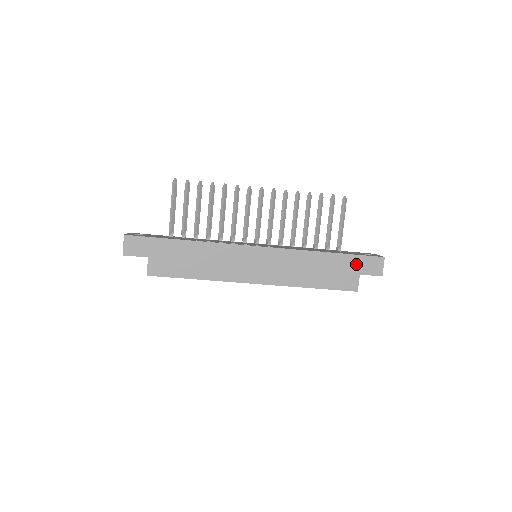
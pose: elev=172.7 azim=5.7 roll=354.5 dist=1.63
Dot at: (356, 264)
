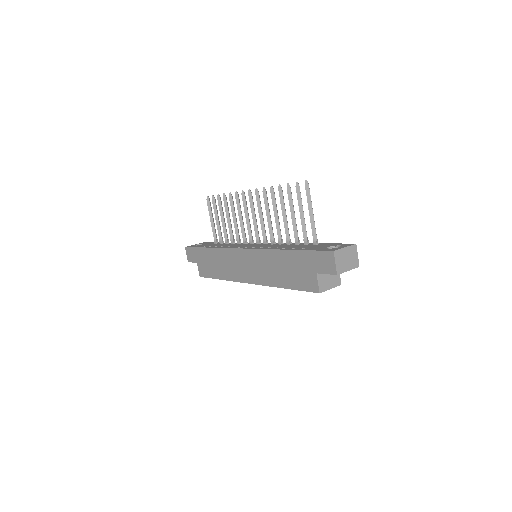
Dot at: (310, 261)
